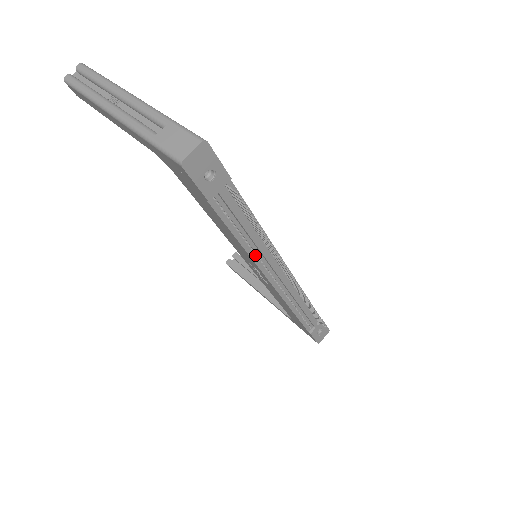
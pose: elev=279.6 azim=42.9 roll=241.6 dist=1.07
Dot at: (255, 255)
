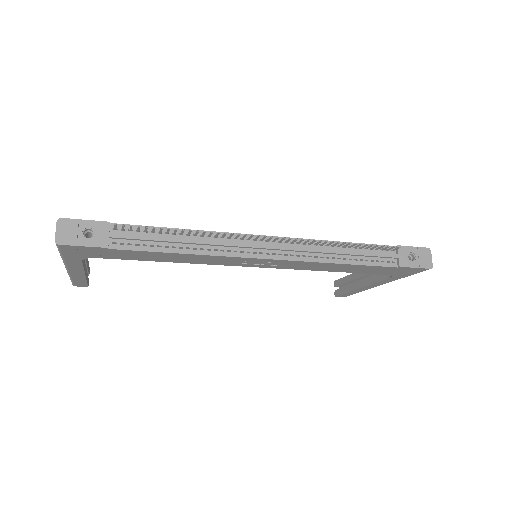
Dot at: (213, 251)
